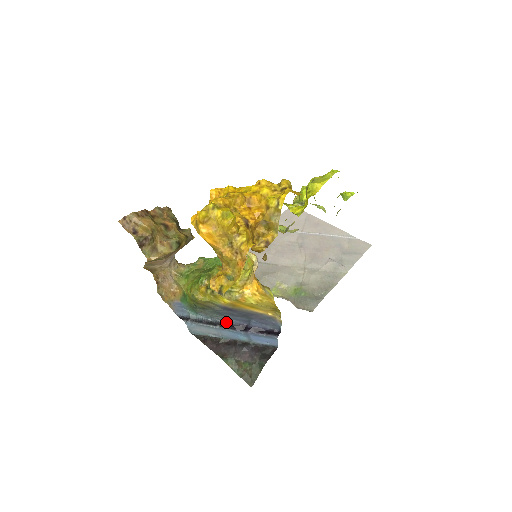
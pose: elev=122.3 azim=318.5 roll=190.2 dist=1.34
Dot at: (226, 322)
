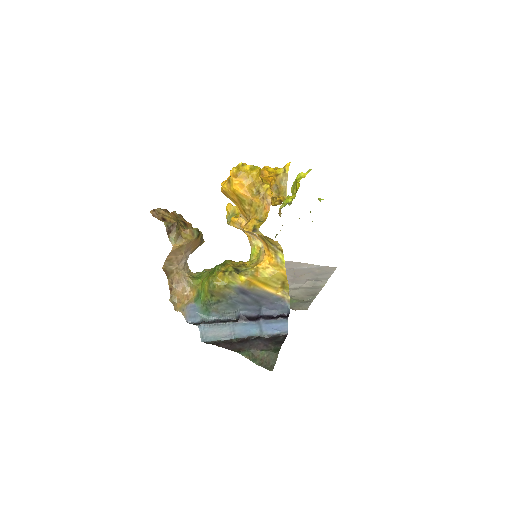
Dot at: (239, 315)
